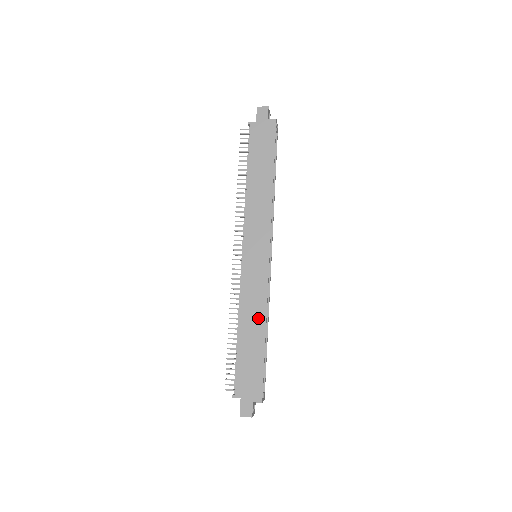
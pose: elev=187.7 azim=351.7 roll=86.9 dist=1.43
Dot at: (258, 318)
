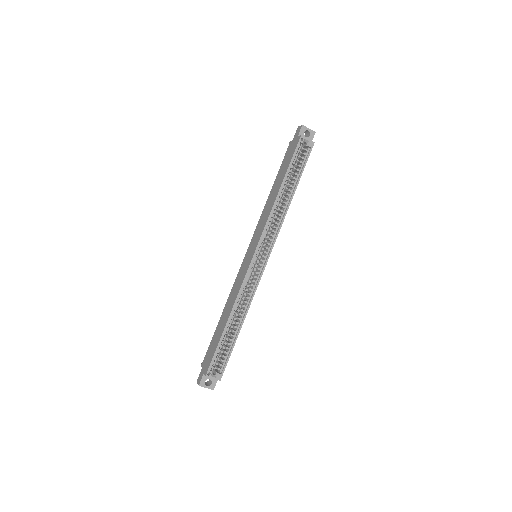
Dot at: (230, 306)
